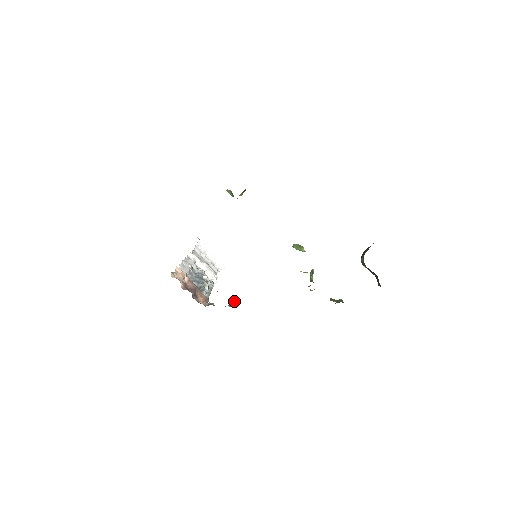
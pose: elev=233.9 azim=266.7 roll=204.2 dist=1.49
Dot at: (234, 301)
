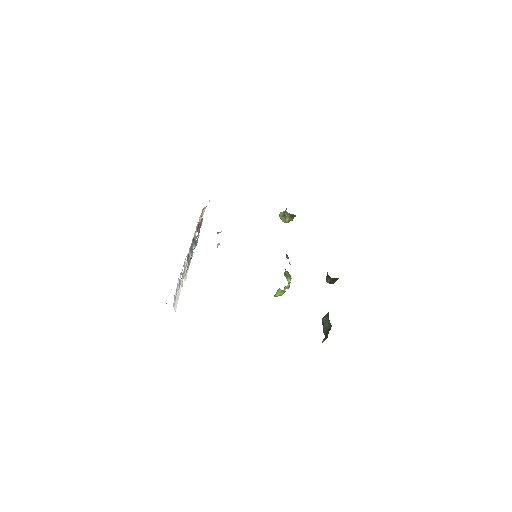
Dot at: occluded
